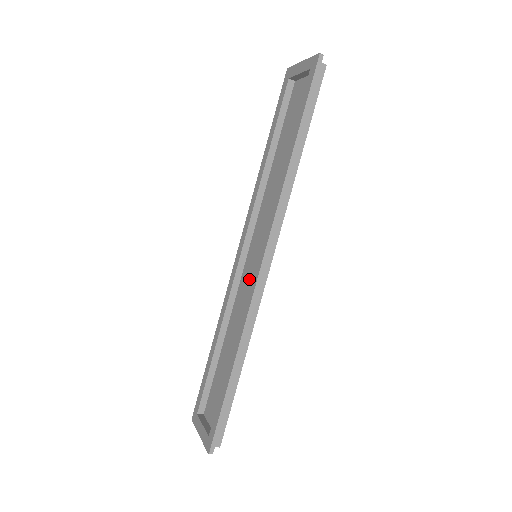
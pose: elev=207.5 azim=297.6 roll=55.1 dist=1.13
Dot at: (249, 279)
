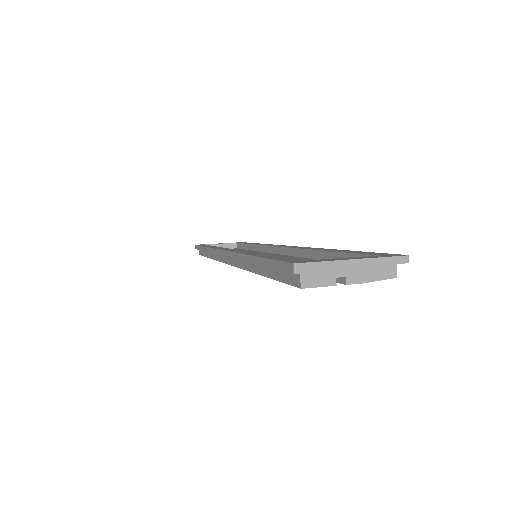
Dot at: occluded
